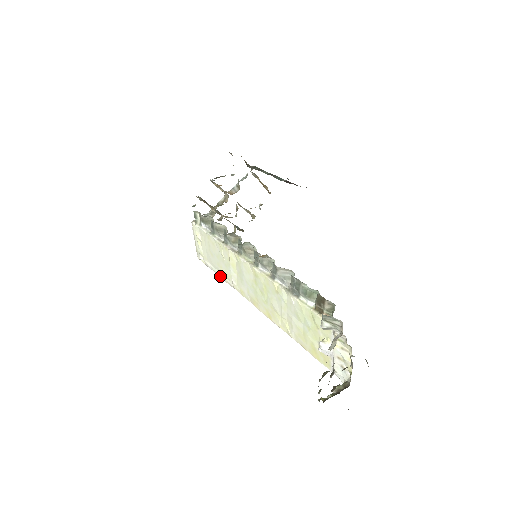
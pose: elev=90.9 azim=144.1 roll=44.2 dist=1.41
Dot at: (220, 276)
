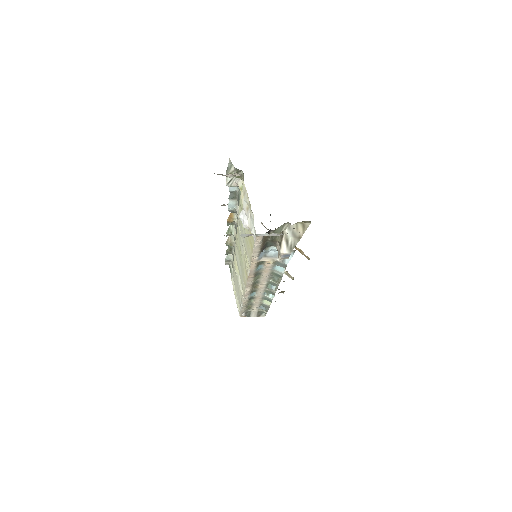
Dot at: (242, 304)
